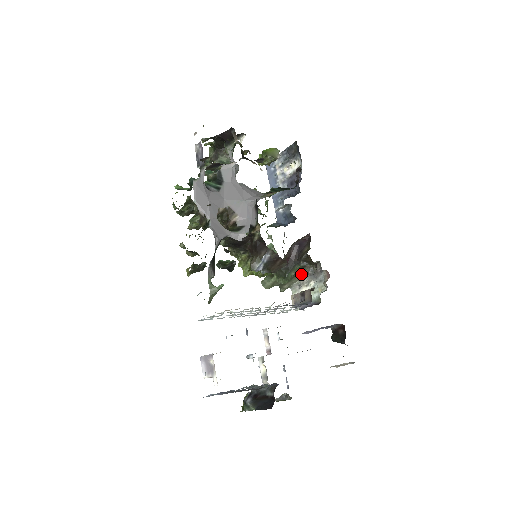
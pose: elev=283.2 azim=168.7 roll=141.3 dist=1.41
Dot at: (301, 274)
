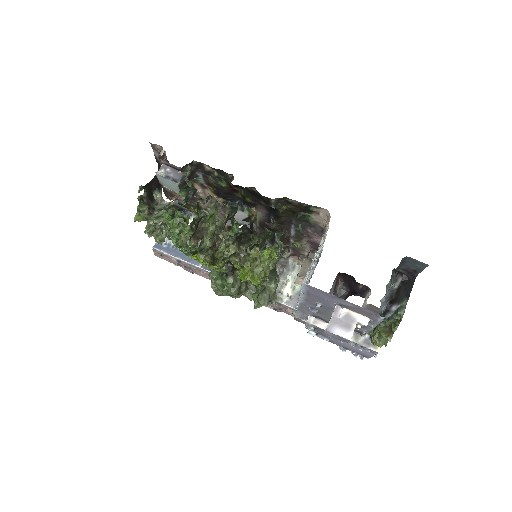
Dot at: occluded
